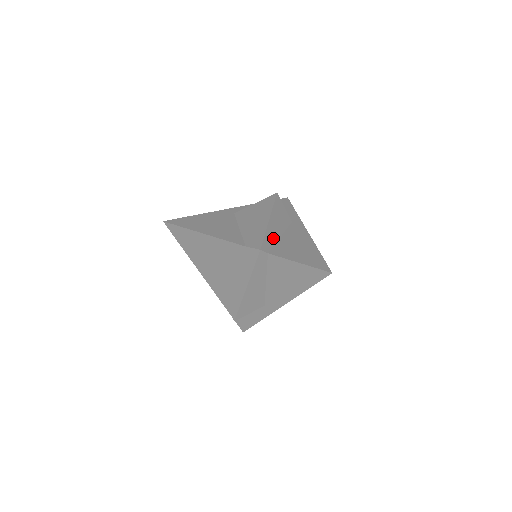
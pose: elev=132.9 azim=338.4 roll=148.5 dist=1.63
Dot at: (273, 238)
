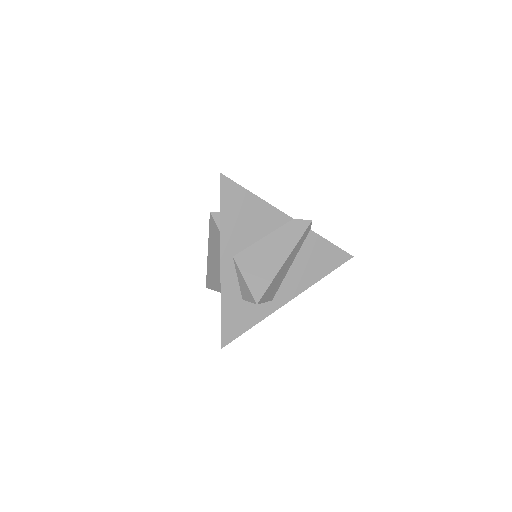
Dot at: occluded
